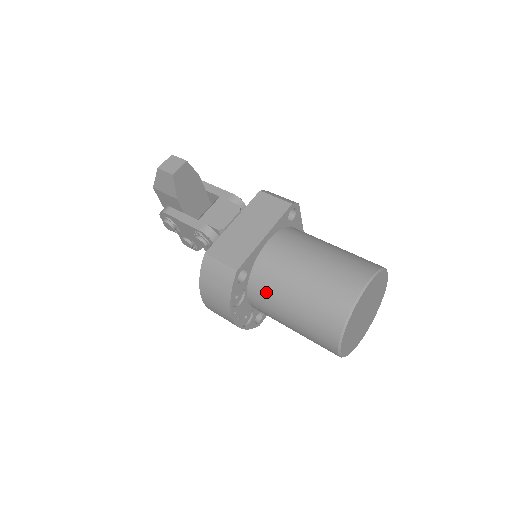
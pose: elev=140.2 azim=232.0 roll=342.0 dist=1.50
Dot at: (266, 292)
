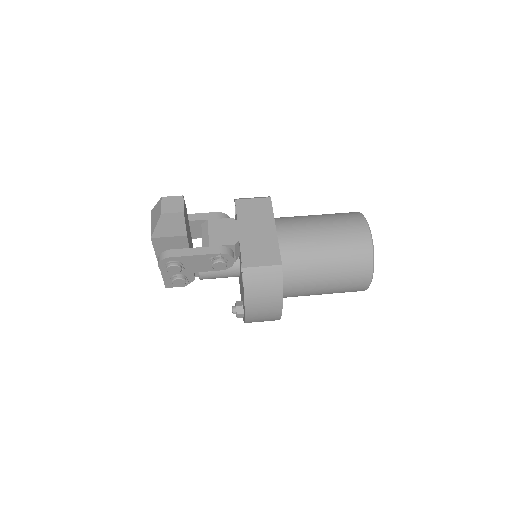
Dot at: (300, 273)
